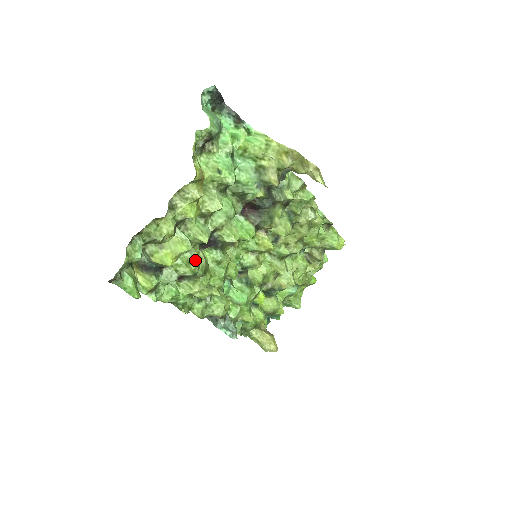
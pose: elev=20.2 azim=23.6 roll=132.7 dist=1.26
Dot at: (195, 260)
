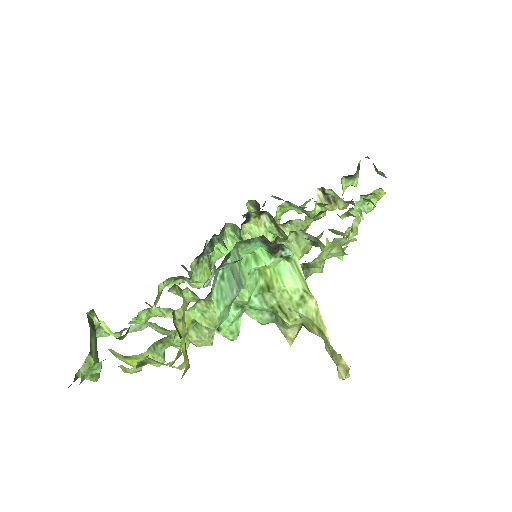
Dot at: occluded
